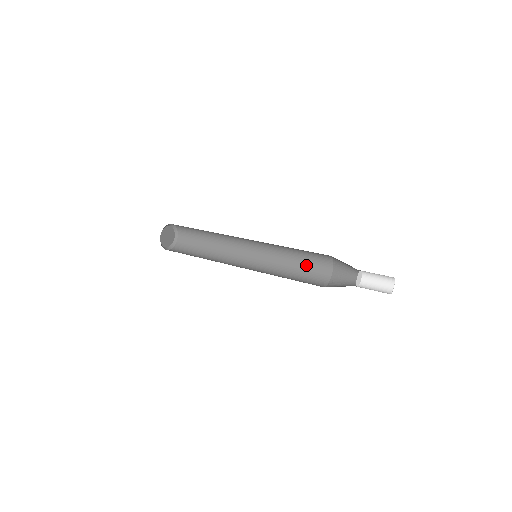
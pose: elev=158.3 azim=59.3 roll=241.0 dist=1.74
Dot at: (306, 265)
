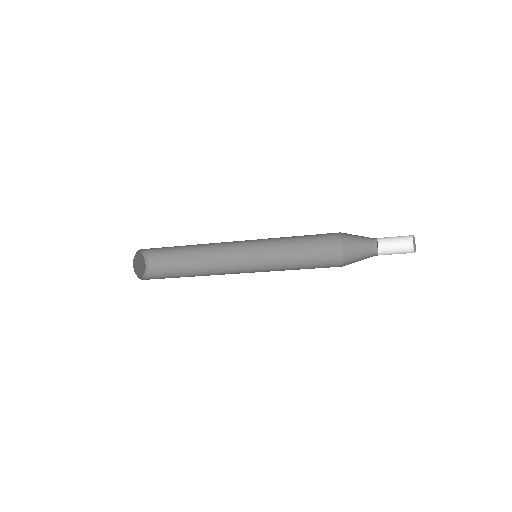
Dot at: (312, 256)
